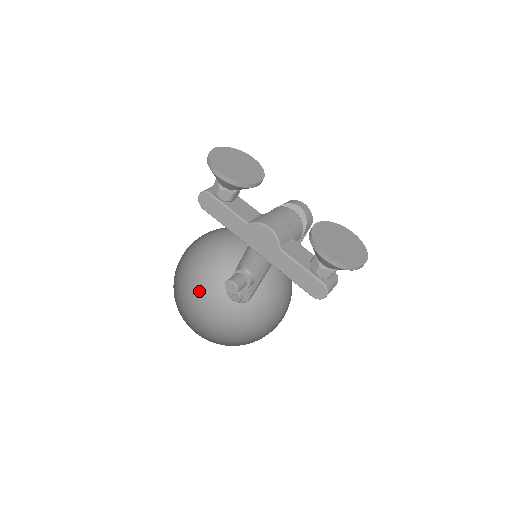
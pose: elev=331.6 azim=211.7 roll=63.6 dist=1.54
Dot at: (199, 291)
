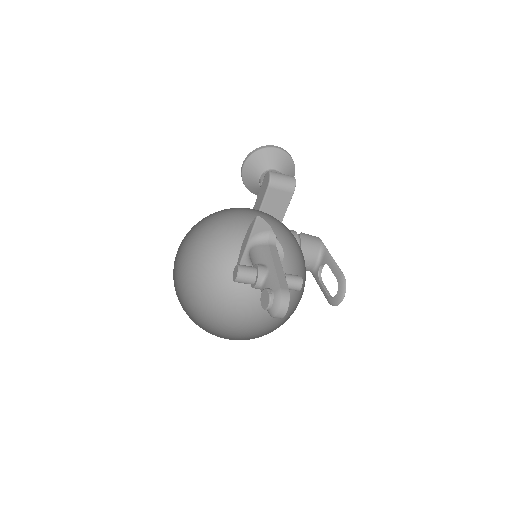
Dot at: occluded
